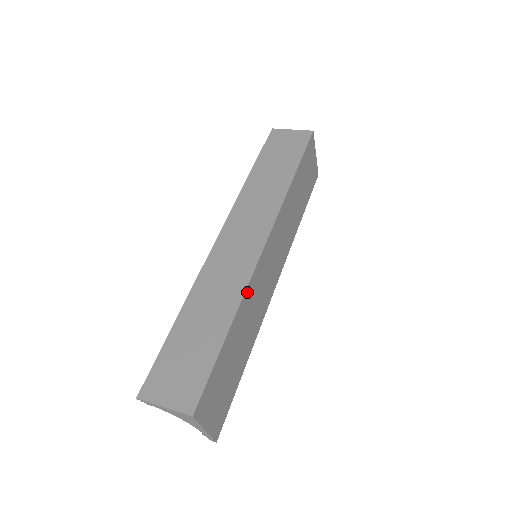
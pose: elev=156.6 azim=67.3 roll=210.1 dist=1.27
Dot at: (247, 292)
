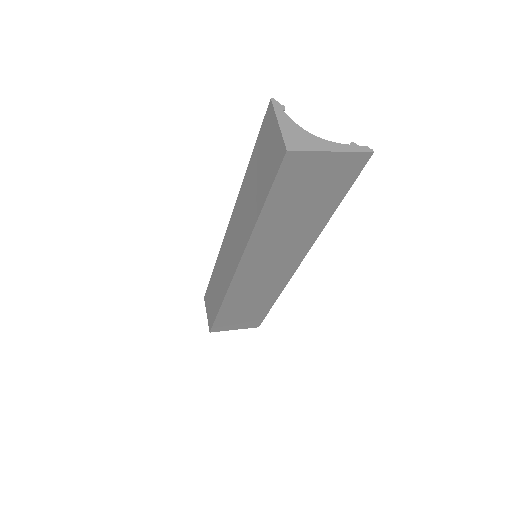
Dot at: (230, 293)
